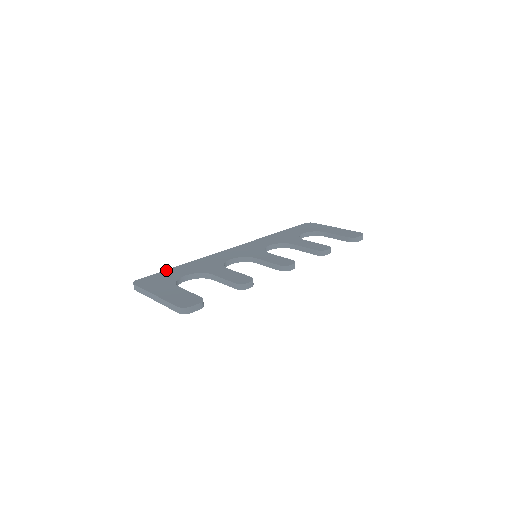
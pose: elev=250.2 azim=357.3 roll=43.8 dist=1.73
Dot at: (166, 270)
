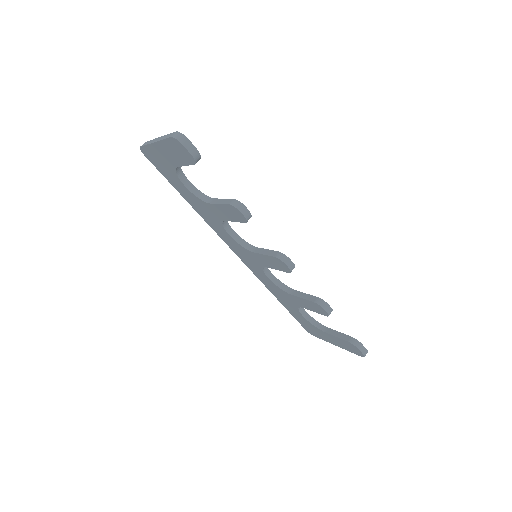
Dot at: occluded
